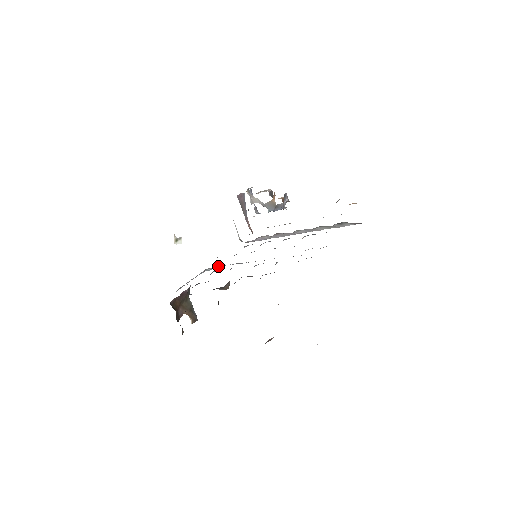
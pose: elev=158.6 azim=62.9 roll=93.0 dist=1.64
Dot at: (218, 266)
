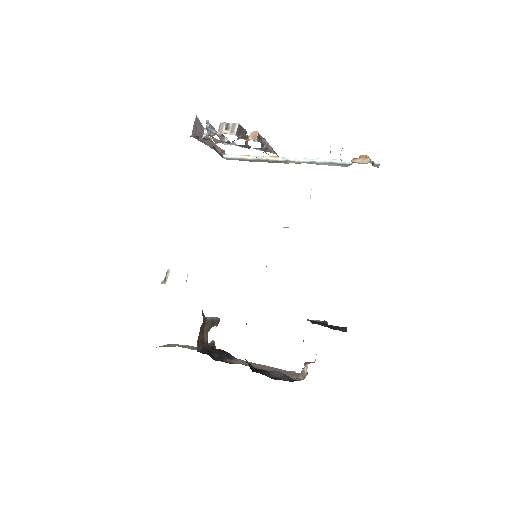
Dot at: occluded
